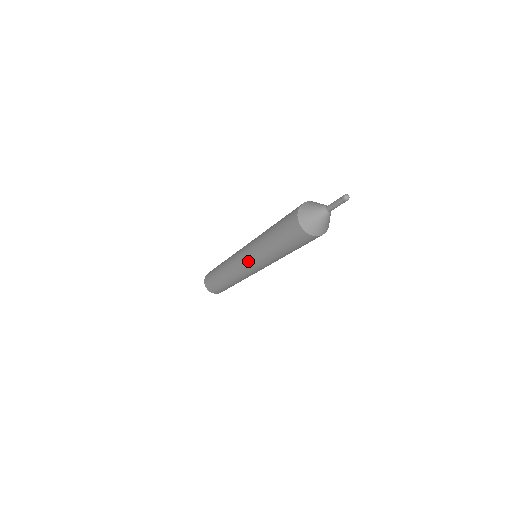
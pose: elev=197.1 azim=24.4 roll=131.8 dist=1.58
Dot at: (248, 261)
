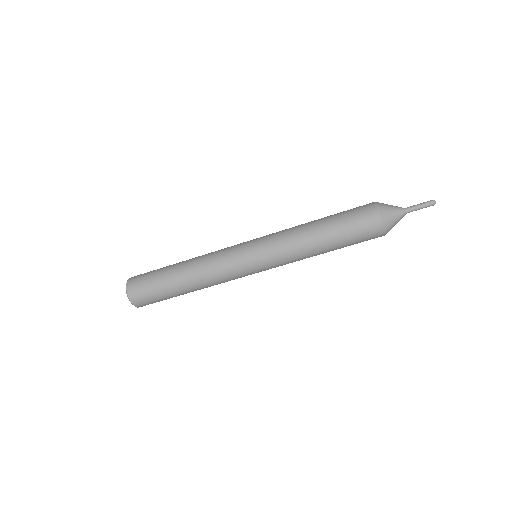
Dot at: (258, 239)
